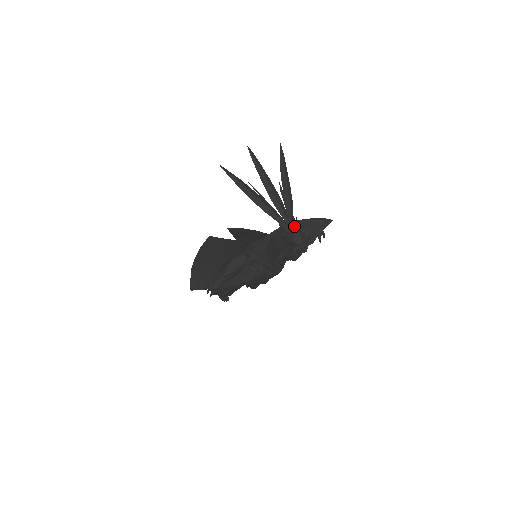
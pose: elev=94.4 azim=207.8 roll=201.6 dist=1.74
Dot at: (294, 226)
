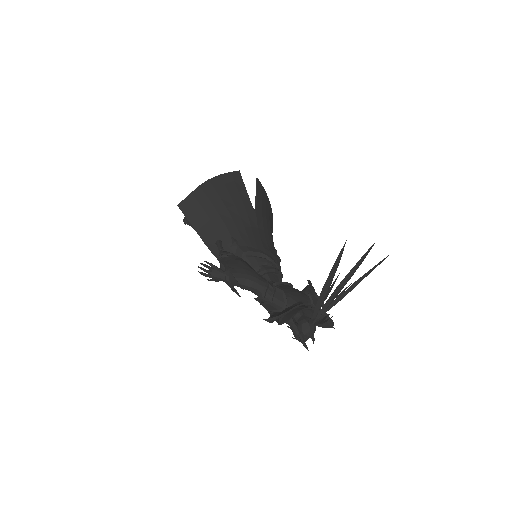
Dot at: (318, 325)
